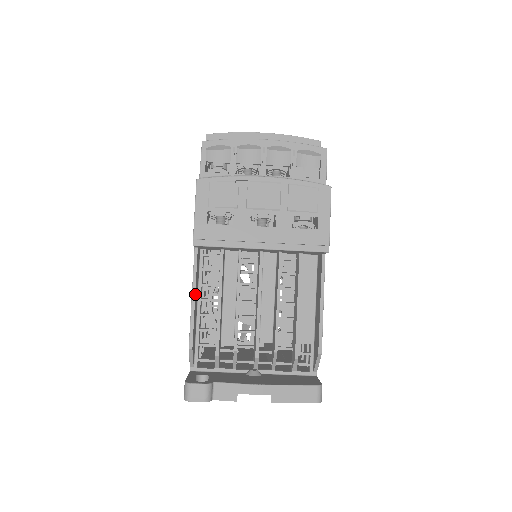
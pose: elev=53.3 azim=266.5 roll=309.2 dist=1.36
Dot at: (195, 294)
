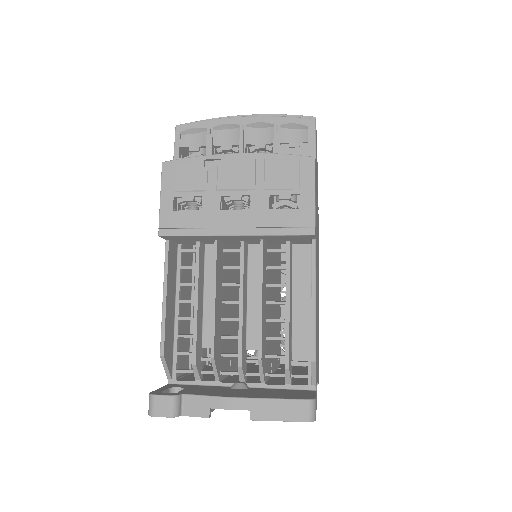
Dot at: (167, 293)
